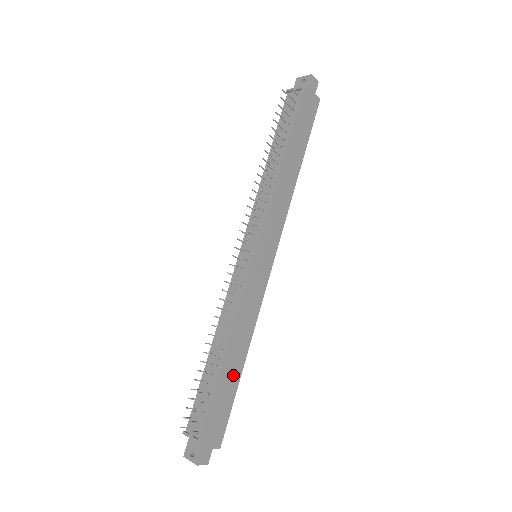
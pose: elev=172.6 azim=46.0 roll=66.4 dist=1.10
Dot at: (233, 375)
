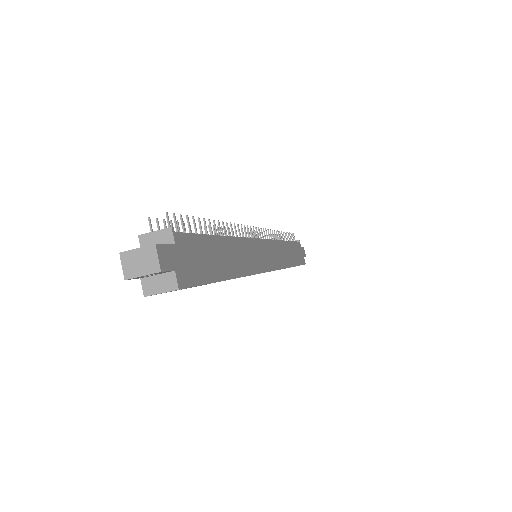
Dot at: (222, 264)
